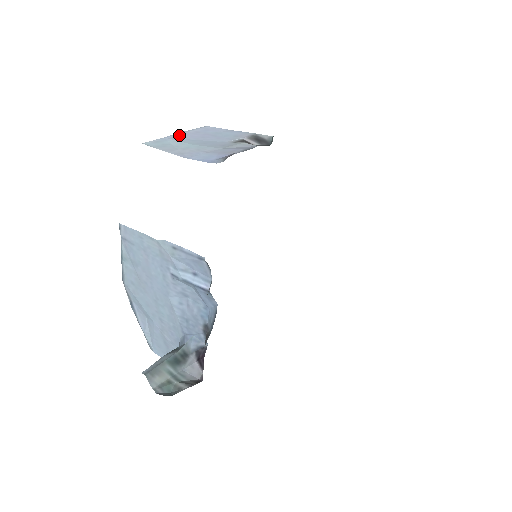
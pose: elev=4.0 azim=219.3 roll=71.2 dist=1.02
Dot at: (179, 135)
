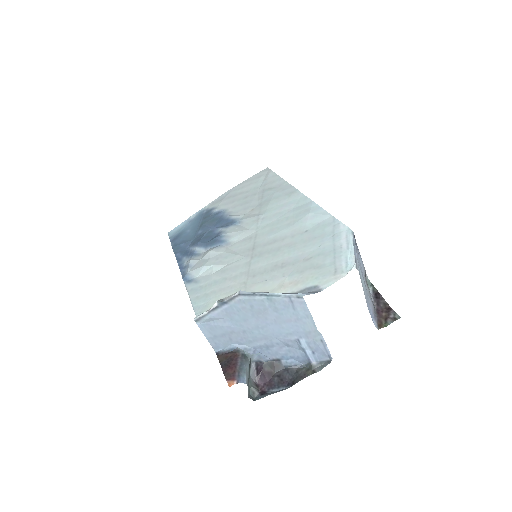
Dot at: occluded
